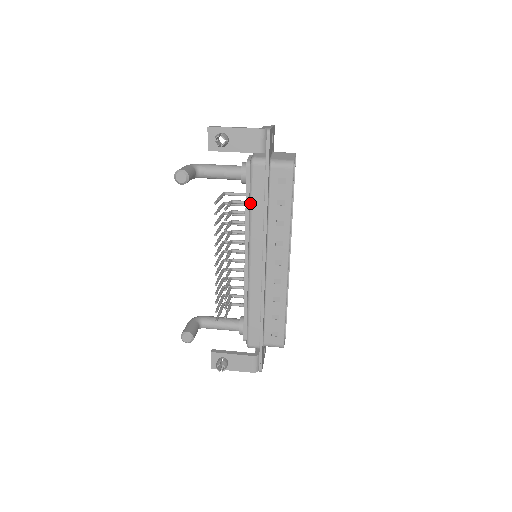
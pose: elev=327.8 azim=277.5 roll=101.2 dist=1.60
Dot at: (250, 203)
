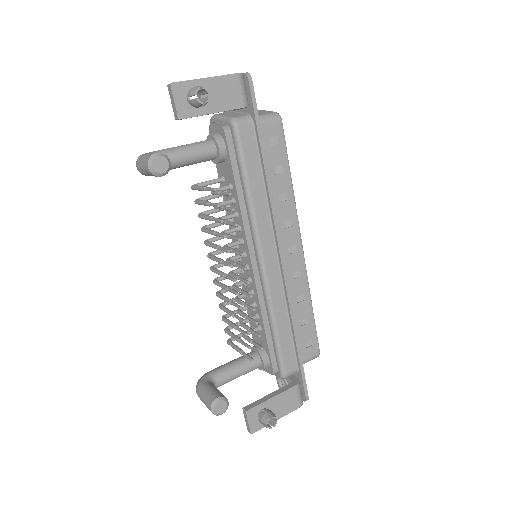
Dot at: (245, 181)
